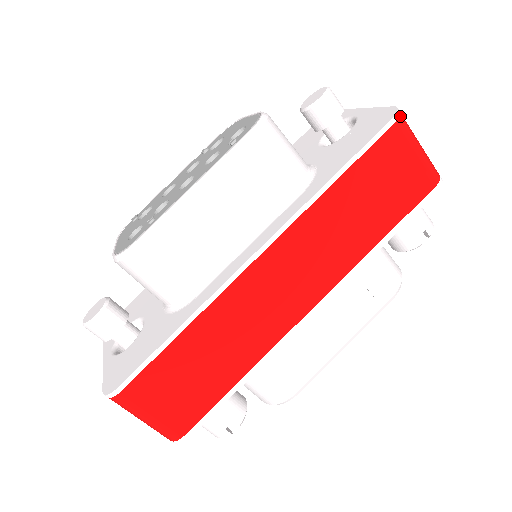
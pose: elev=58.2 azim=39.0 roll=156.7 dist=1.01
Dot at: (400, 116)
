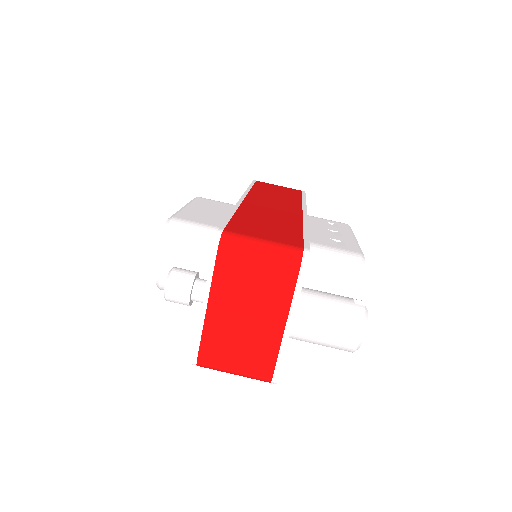
Dot at: occluded
